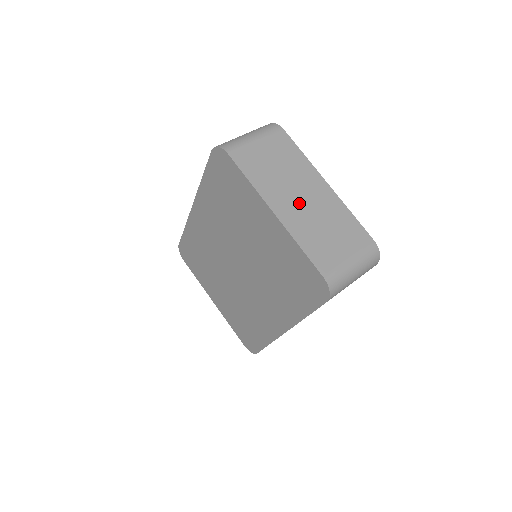
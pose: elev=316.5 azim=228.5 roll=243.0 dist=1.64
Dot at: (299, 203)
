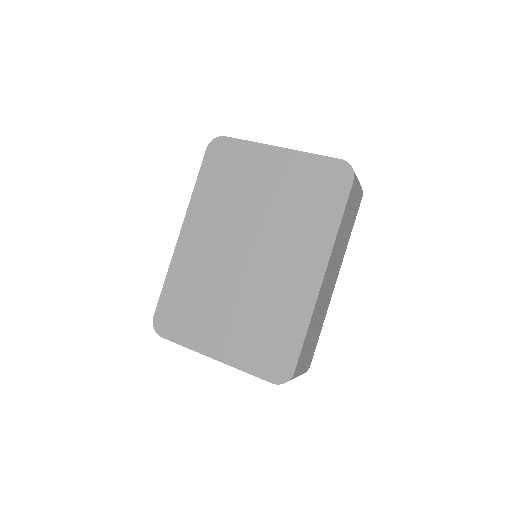
Dot at: occluded
